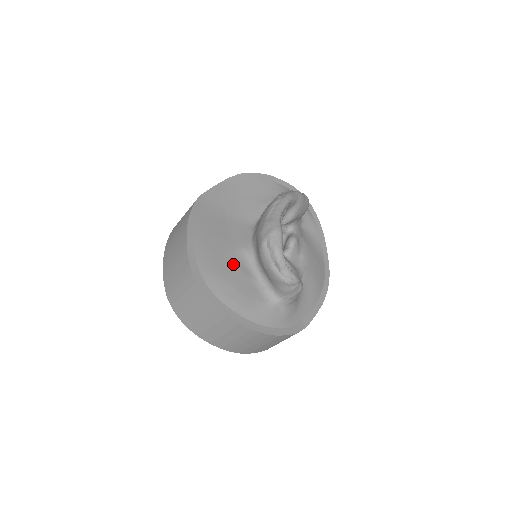
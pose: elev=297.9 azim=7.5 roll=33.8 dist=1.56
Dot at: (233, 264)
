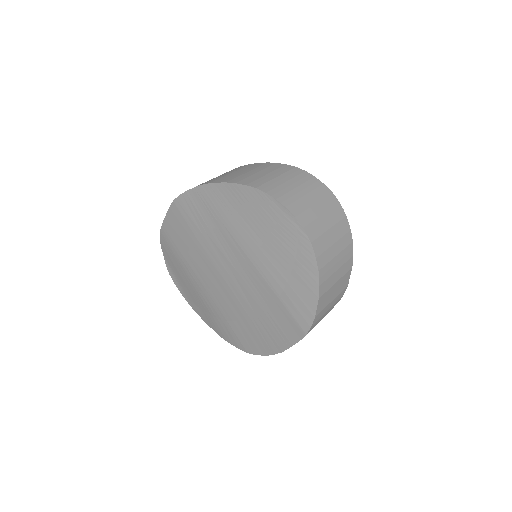
Dot at: occluded
